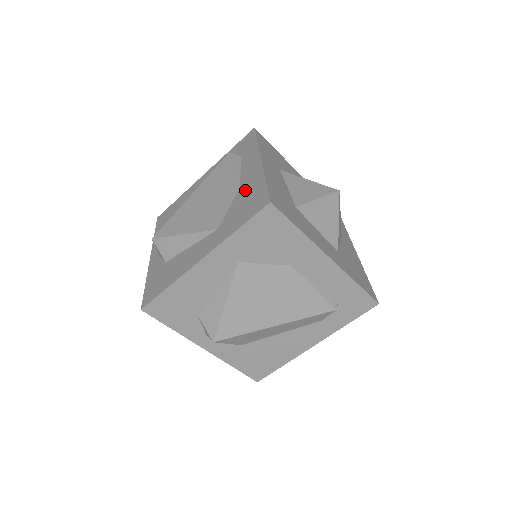
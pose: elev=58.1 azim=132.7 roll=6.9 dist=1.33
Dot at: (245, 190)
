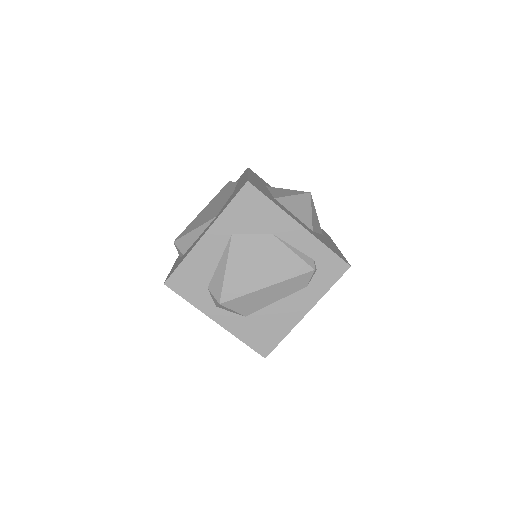
Dot at: occluded
